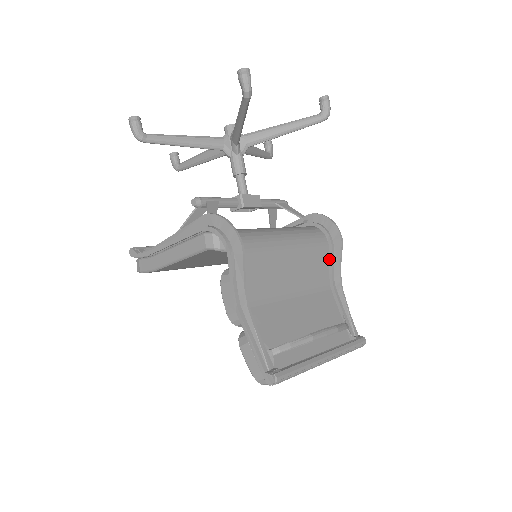
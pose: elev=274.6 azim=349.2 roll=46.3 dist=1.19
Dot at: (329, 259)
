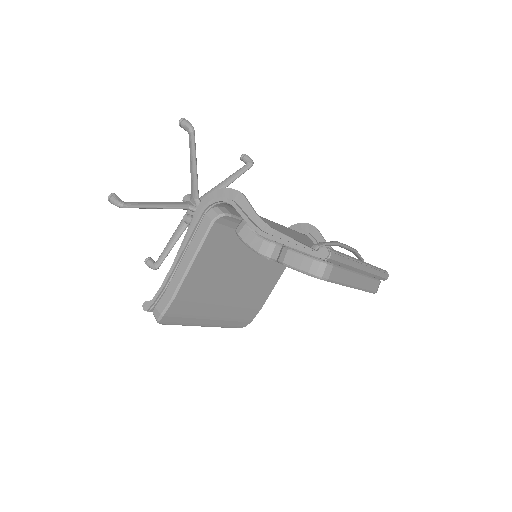
Dot at: occluded
